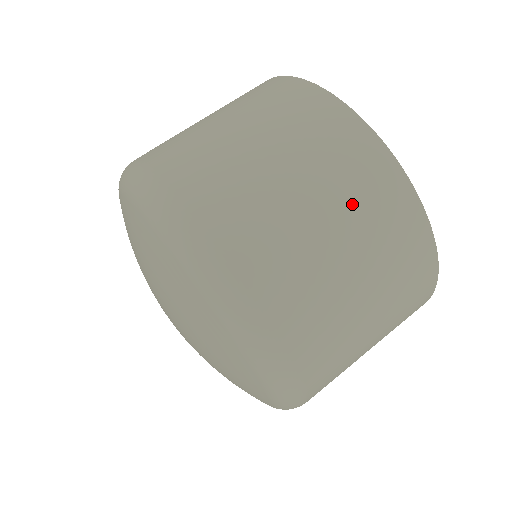
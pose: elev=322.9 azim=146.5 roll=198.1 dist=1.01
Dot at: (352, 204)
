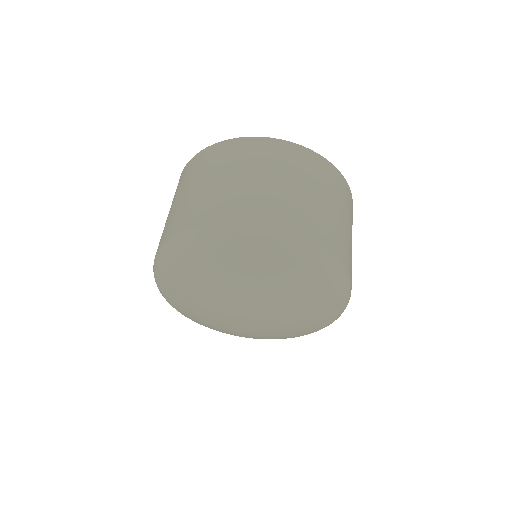
Dot at: (323, 185)
